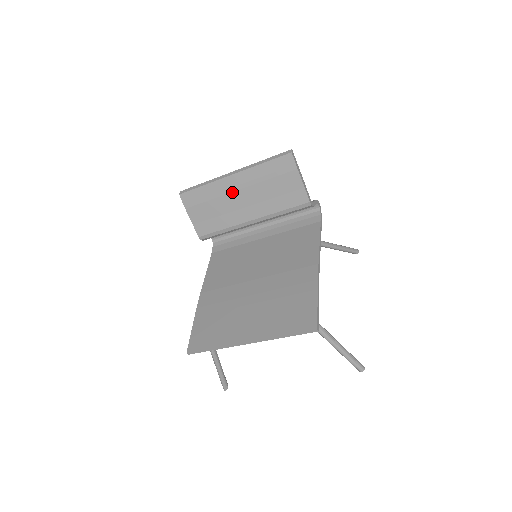
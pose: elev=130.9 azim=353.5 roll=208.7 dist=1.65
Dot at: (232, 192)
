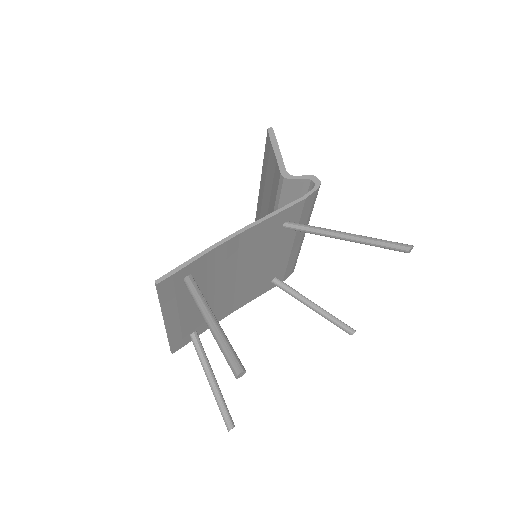
Dot at: (262, 199)
